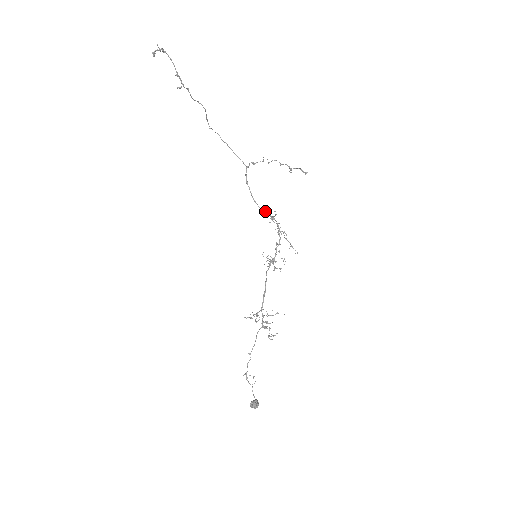
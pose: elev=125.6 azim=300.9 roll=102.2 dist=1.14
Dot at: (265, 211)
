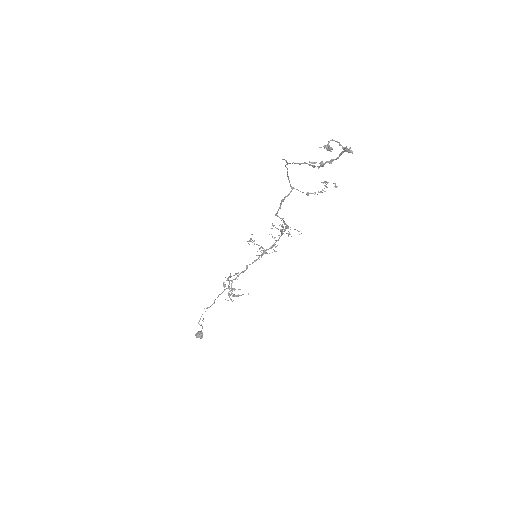
Dot at: (281, 218)
